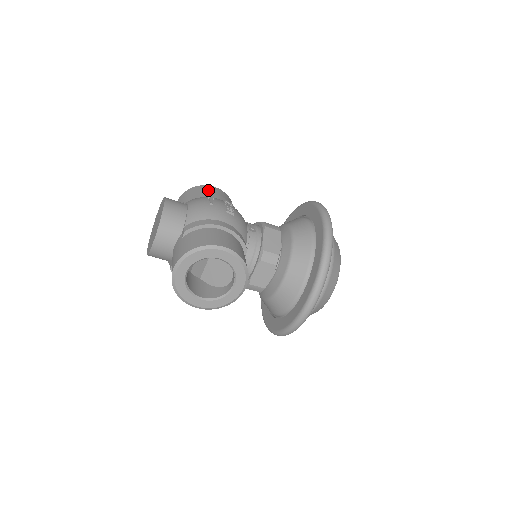
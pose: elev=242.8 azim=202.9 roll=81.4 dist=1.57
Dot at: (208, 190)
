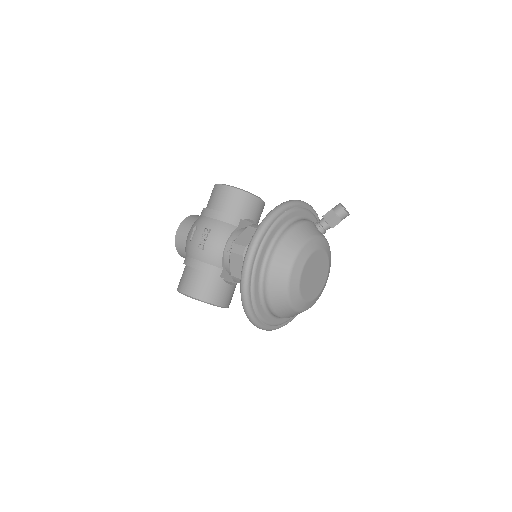
Dot at: (215, 195)
